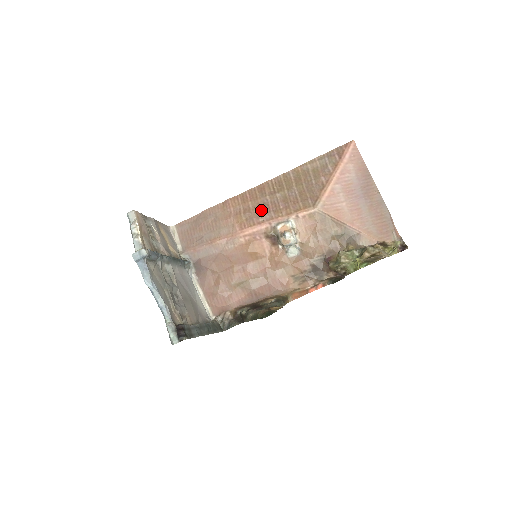
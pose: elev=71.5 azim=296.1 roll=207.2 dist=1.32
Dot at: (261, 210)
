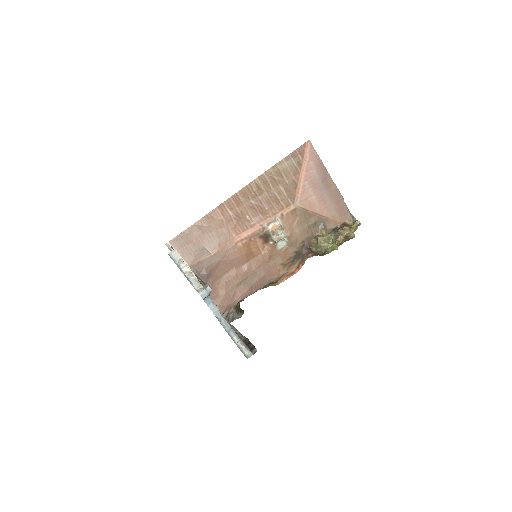
Dot at: (250, 214)
